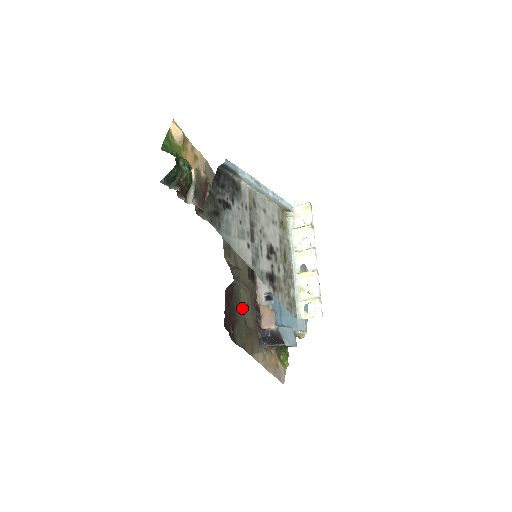
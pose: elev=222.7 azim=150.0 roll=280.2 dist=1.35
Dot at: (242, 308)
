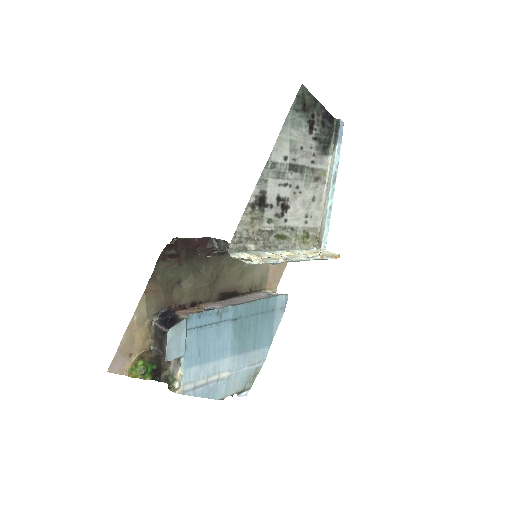
Dot at: (193, 273)
